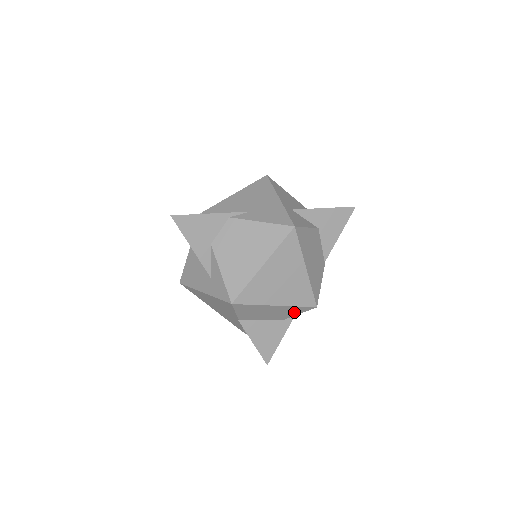
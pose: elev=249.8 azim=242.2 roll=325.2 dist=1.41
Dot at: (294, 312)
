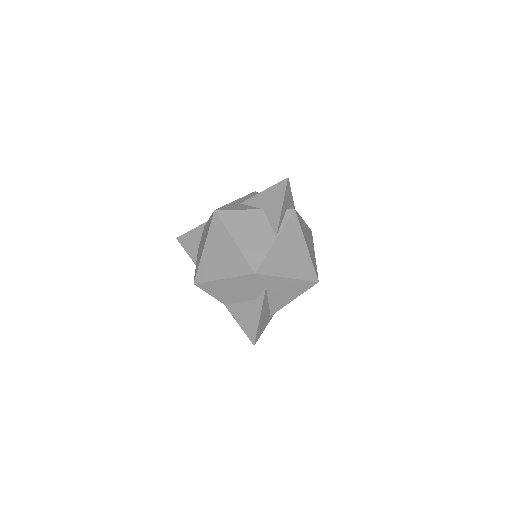
Dot at: (249, 285)
